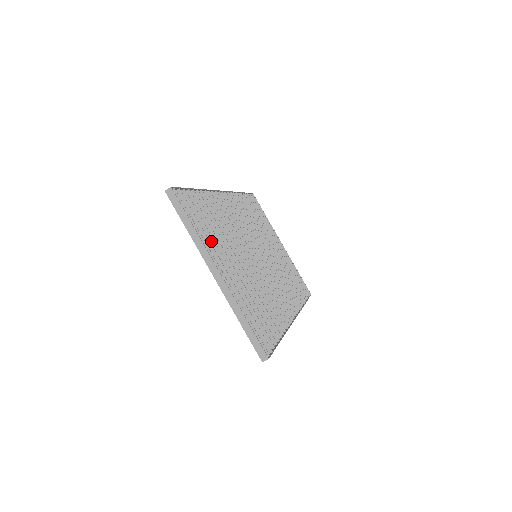
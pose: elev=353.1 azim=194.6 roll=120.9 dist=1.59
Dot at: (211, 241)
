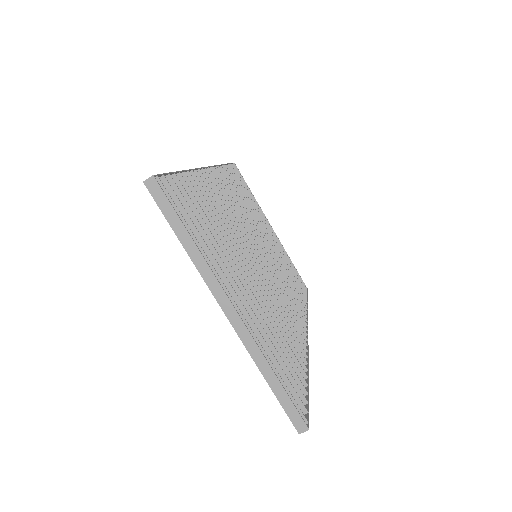
Dot at: (213, 254)
